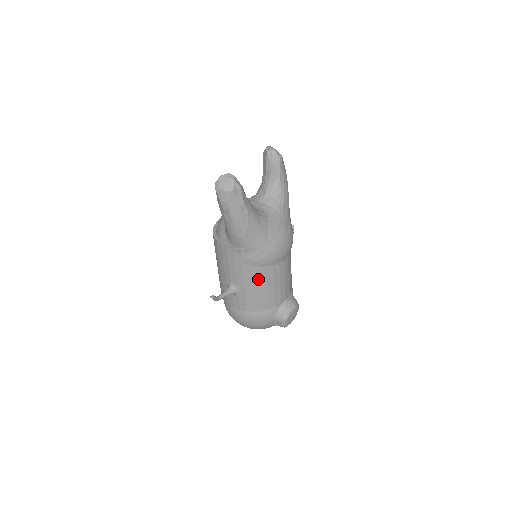
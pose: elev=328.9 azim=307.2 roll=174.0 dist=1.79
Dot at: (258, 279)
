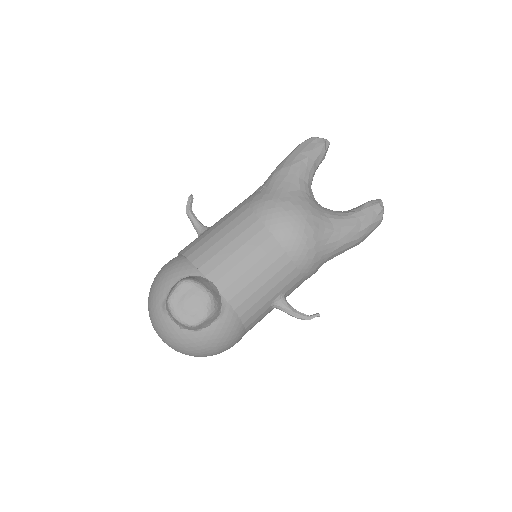
Dot at: (232, 220)
